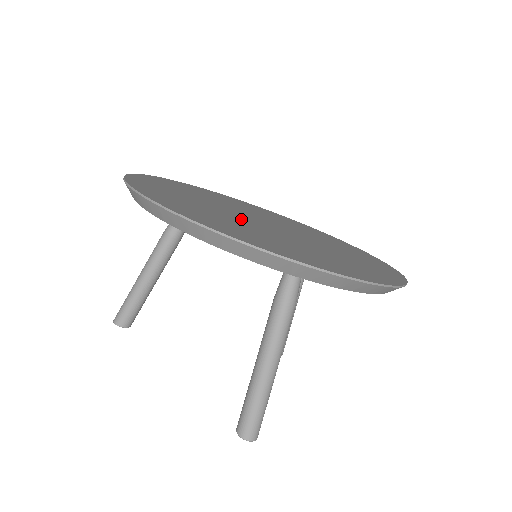
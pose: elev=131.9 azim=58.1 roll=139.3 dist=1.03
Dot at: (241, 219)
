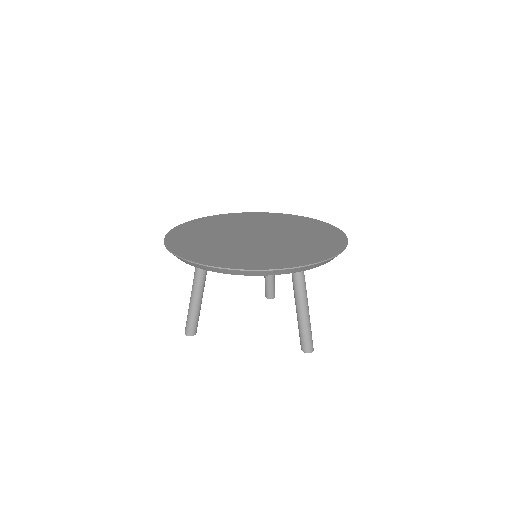
Dot at: (250, 245)
